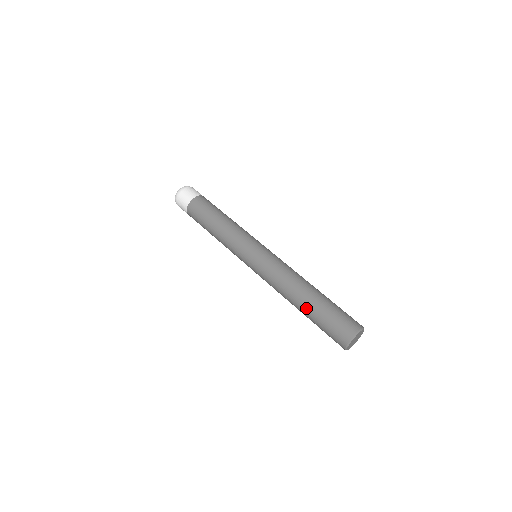
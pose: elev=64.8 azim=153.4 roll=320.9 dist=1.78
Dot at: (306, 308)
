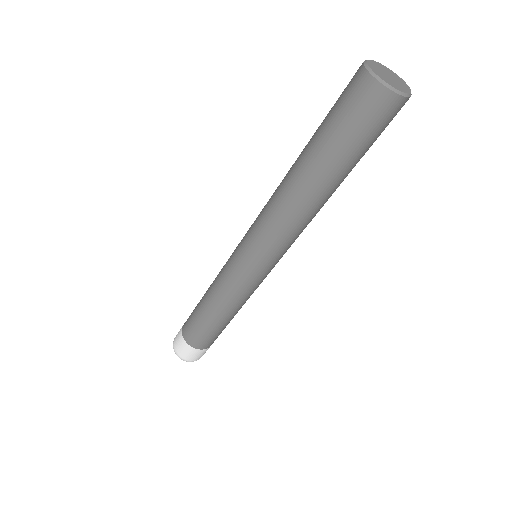
Dot at: (308, 160)
